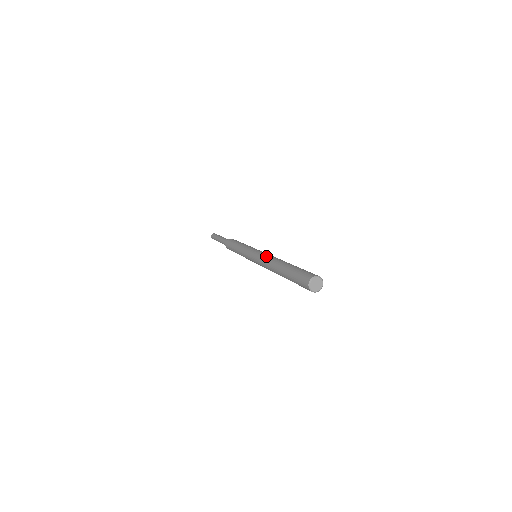
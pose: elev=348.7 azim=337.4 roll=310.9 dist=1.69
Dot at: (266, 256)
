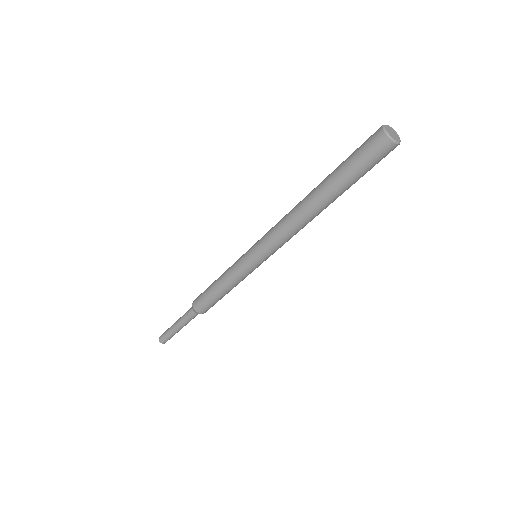
Dot at: occluded
